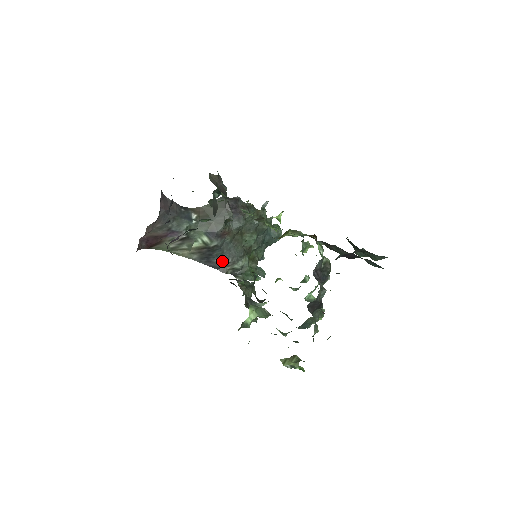
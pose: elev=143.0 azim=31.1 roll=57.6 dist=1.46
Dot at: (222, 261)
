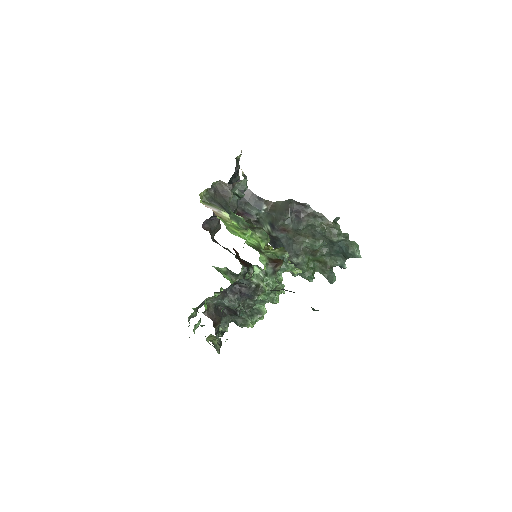
Dot at: occluded
